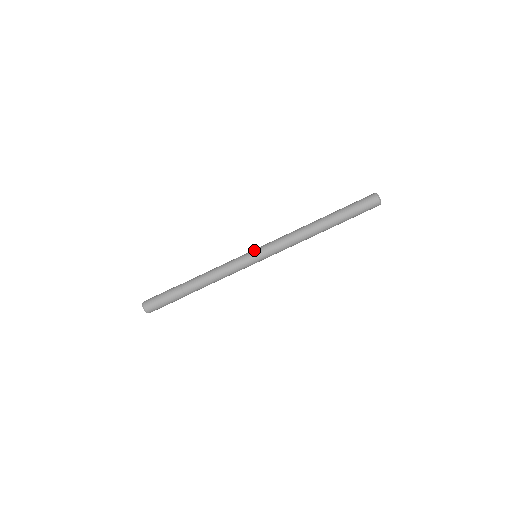
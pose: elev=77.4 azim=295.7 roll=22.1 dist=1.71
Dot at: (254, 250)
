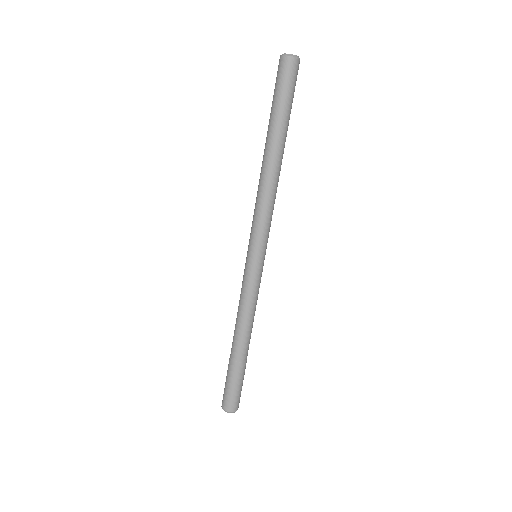
Dot at: occluded
